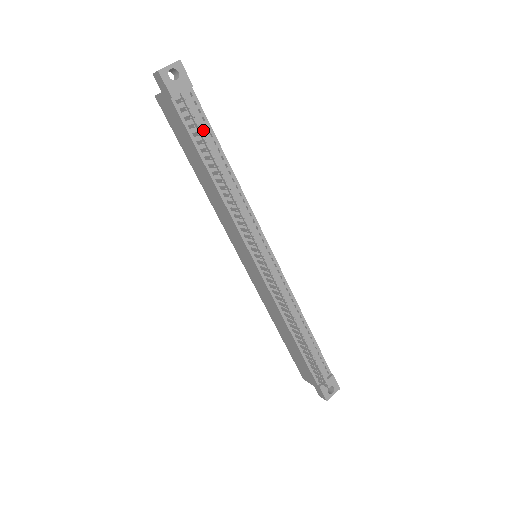
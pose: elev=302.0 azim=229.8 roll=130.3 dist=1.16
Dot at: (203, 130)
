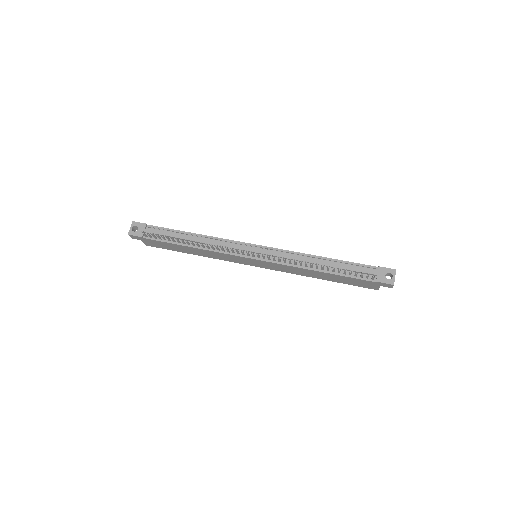
Dot at: (166, 234)
